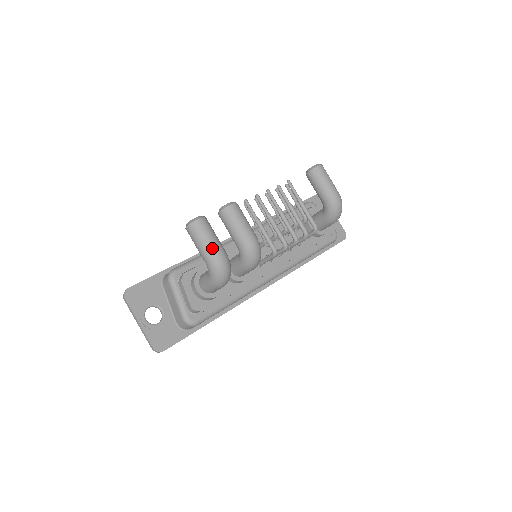
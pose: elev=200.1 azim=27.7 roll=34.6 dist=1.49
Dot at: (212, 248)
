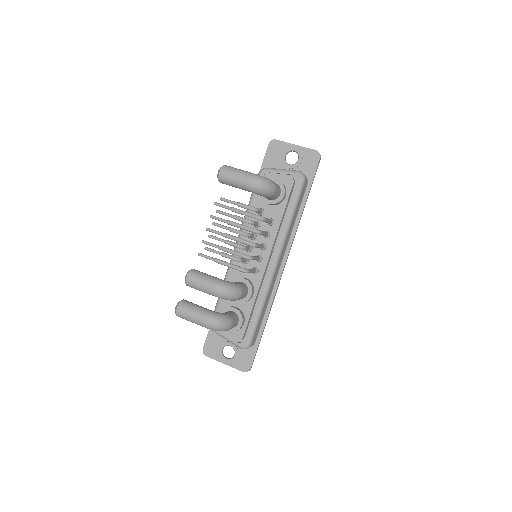
Dot at: (197, 321)
